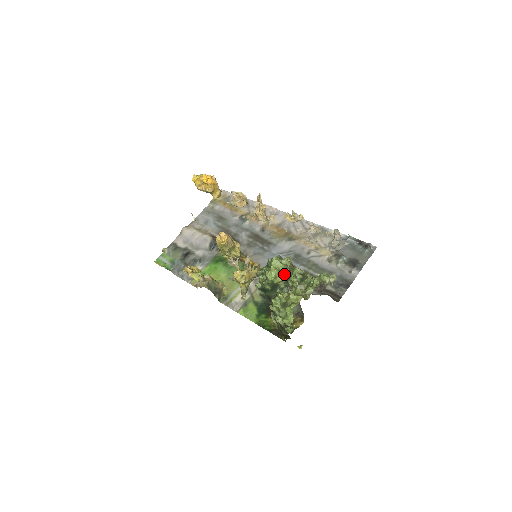
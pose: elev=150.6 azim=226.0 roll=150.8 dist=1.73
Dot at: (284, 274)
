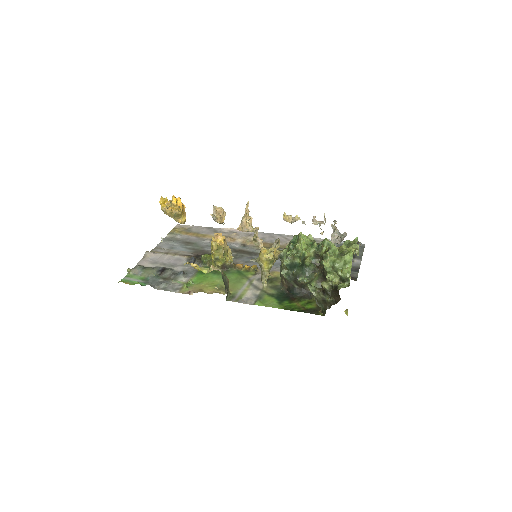
Dot at: (313, 247)
